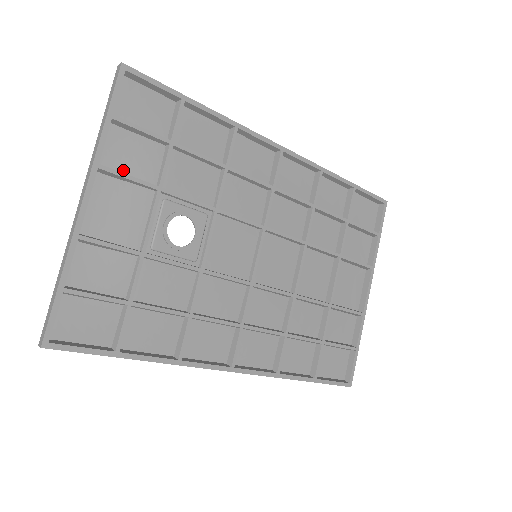
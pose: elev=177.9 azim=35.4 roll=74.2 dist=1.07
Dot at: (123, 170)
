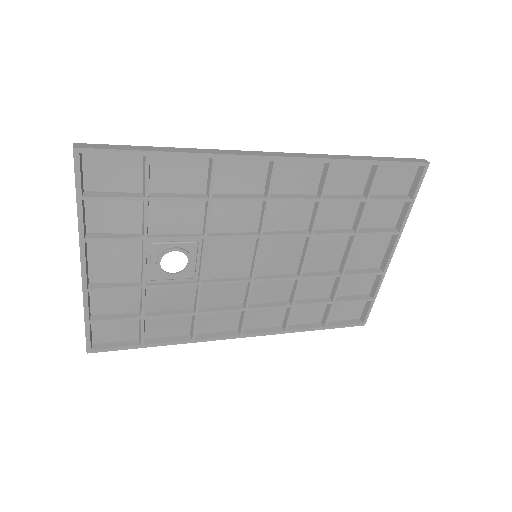
Dot at: (109, 231)
